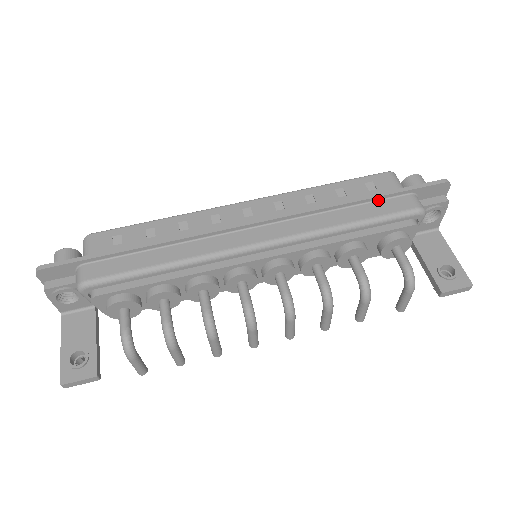
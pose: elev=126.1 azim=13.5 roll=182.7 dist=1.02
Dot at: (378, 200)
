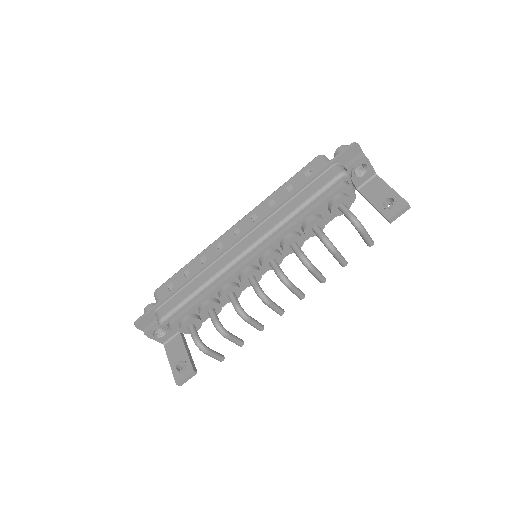
Dot at: (312, 182)
